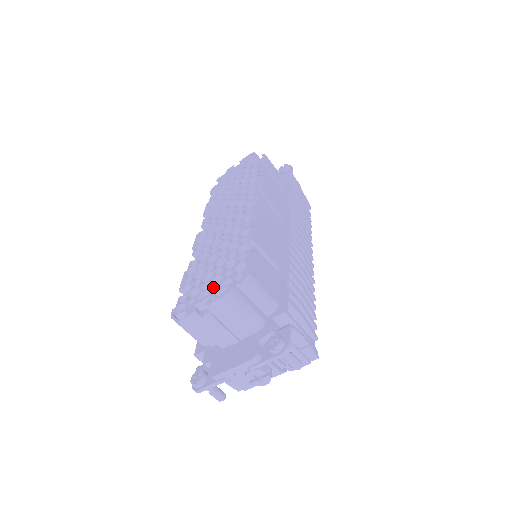
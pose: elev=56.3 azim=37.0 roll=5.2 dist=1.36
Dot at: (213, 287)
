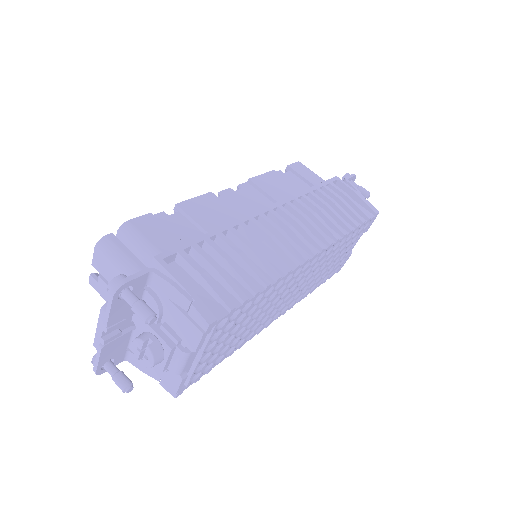
Dot at: occluded
